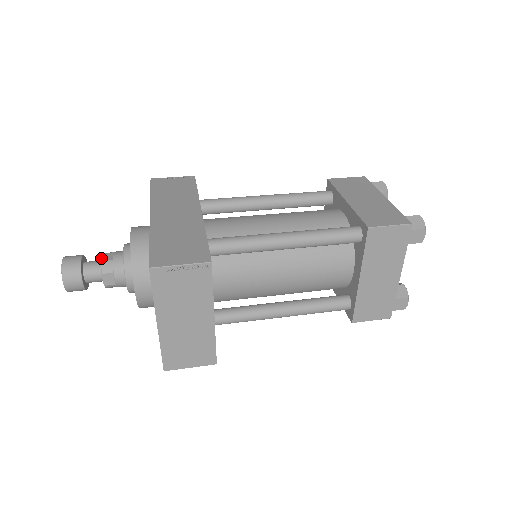
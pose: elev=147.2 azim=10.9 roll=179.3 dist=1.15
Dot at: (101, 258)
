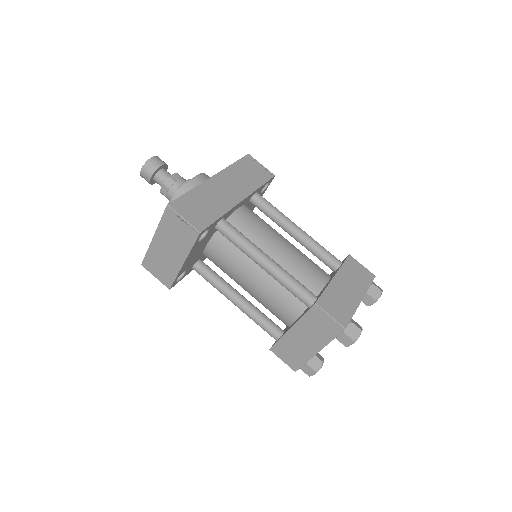
Dot at: (171, 175)
